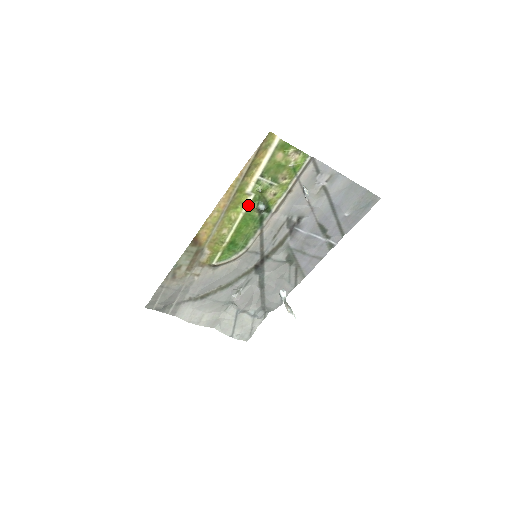
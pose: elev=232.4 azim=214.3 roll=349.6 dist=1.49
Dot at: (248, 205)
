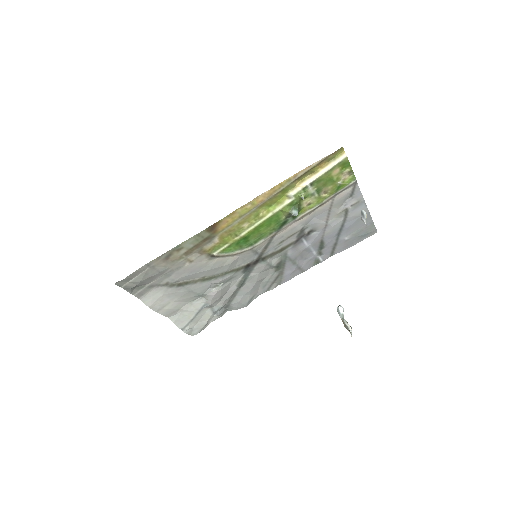
Dot at: (282, 207)
